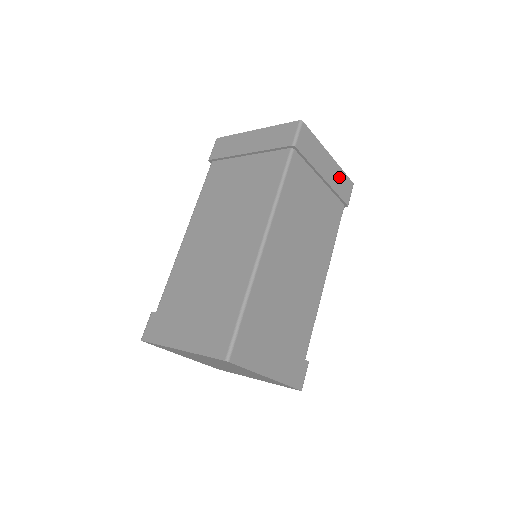
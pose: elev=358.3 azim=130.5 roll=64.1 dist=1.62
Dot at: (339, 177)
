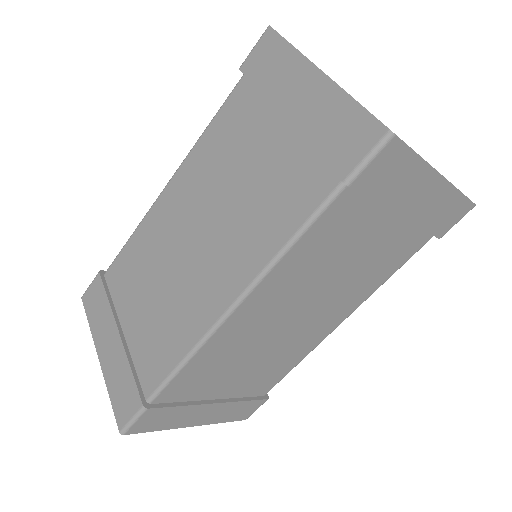
Dot at: (445, 204)
